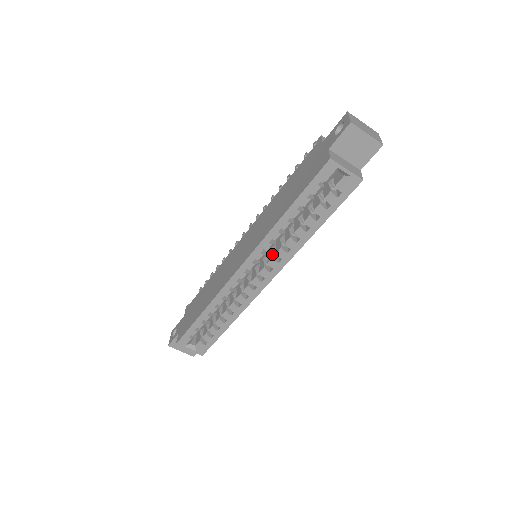
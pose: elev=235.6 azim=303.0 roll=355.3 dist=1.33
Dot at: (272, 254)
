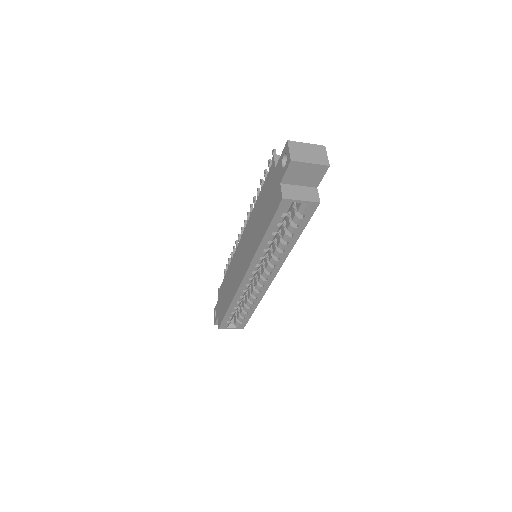
Dot at: (267, 261)
